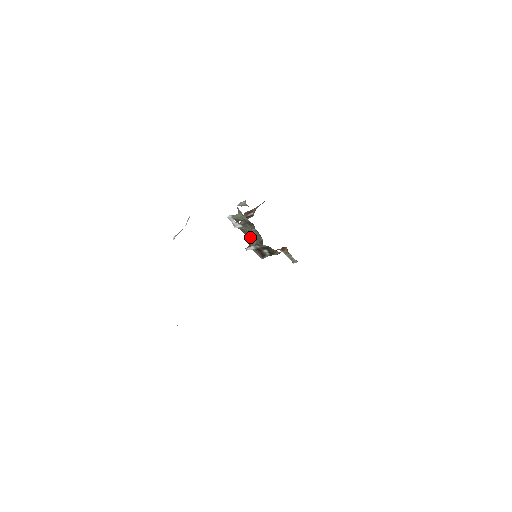
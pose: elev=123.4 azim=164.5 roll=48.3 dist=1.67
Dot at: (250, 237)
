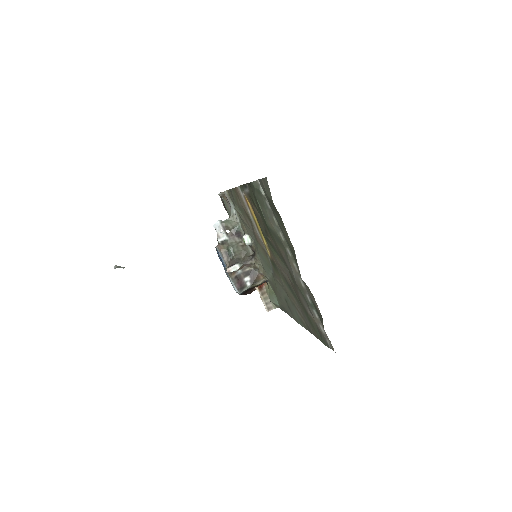
Dot at: (234, 255)
